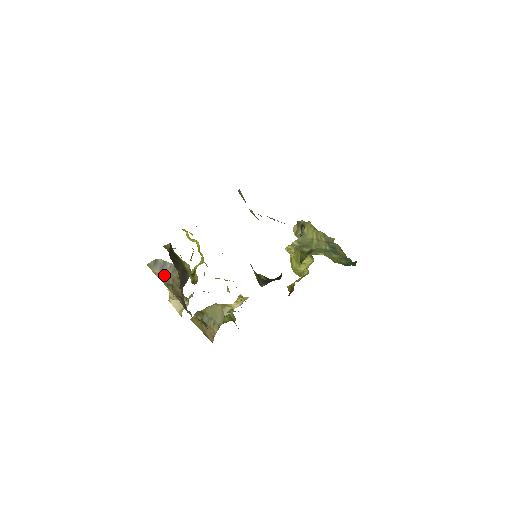
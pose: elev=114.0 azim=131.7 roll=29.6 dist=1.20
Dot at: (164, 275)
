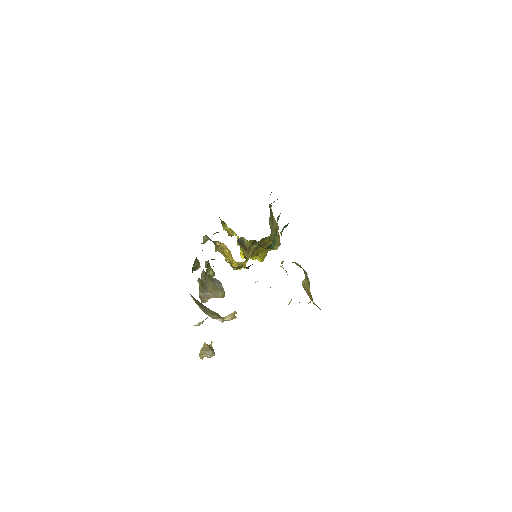
Dot at: (213, 280)
